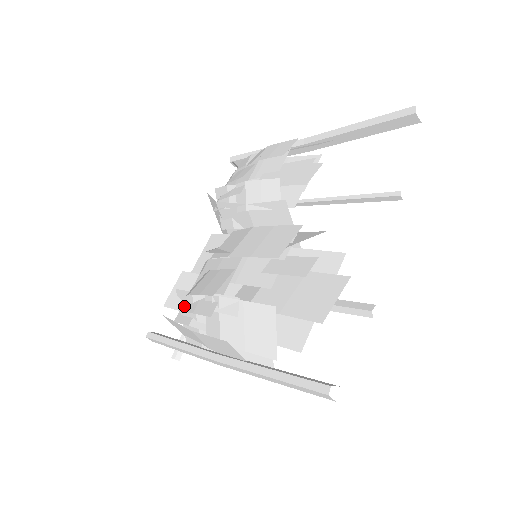
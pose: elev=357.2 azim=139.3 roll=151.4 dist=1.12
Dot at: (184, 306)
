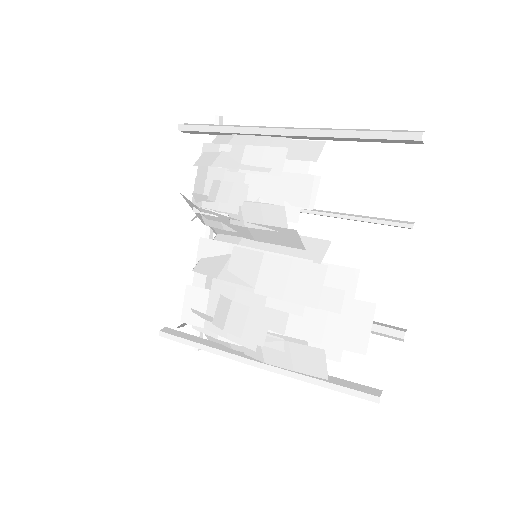
Dot at: (207, 325)
